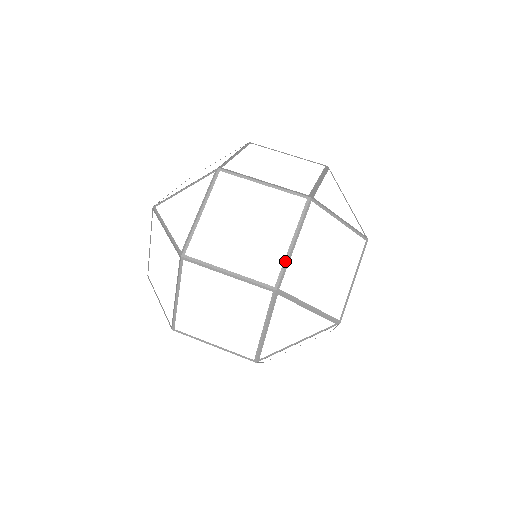
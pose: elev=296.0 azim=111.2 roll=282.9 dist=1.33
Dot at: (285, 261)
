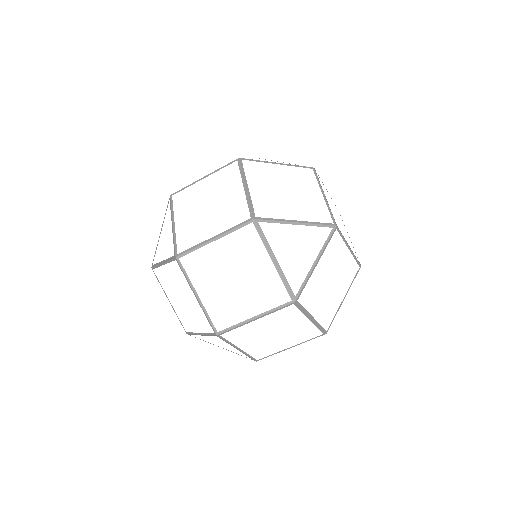
Dot at: (316, 326)
